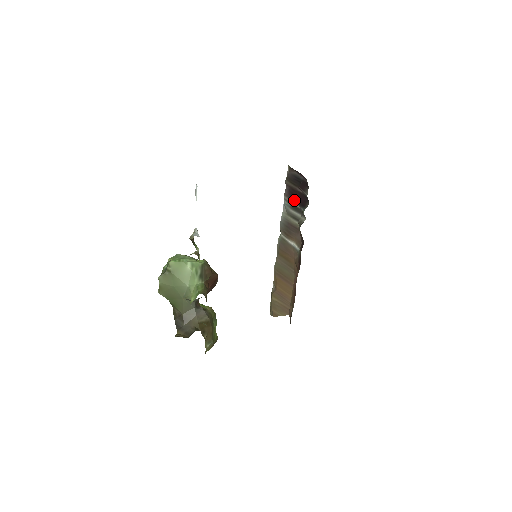
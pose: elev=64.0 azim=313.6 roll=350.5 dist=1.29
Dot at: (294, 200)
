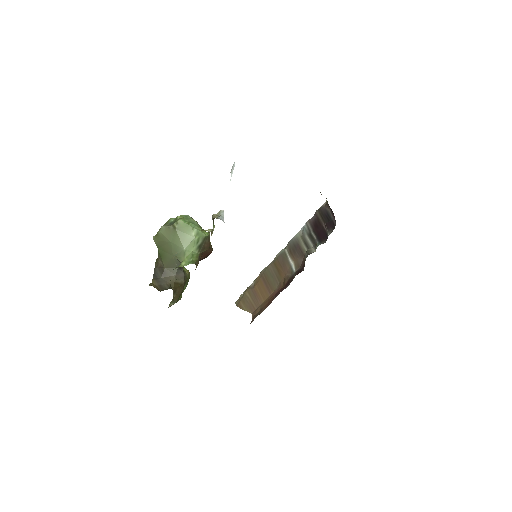
Dot at: (315, 230)
